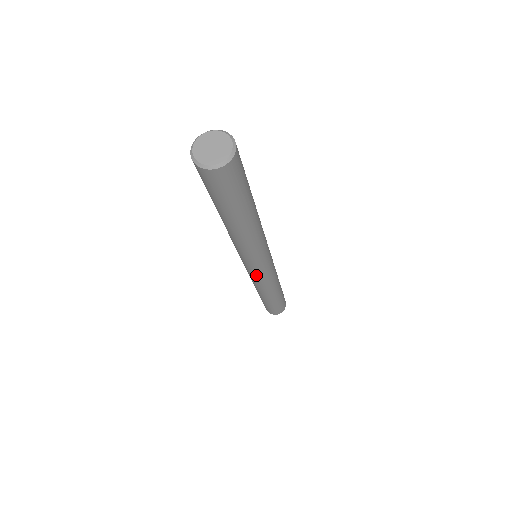
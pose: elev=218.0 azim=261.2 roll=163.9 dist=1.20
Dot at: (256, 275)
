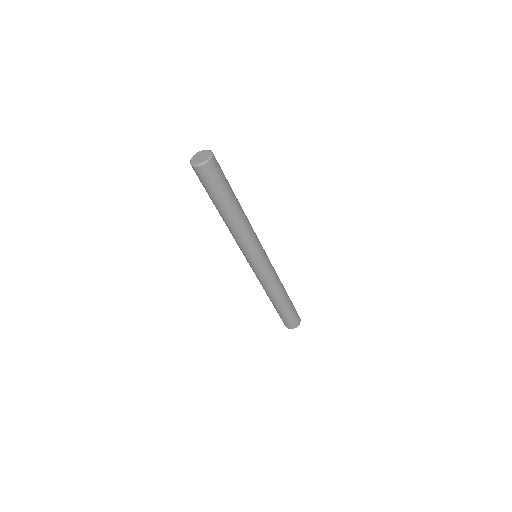
Dot at: (260, 271)
